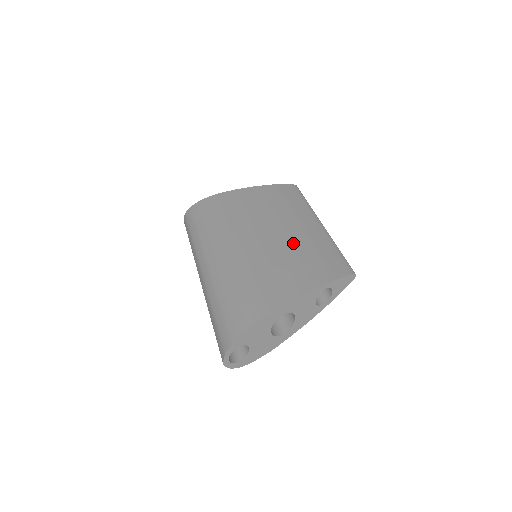
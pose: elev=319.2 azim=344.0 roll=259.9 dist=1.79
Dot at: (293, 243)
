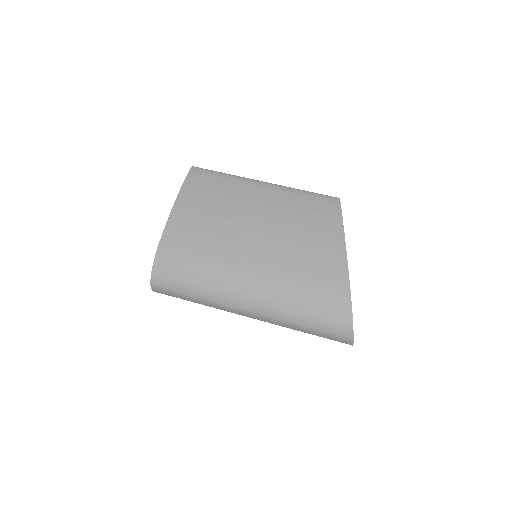
Dot at: (280, 221)
